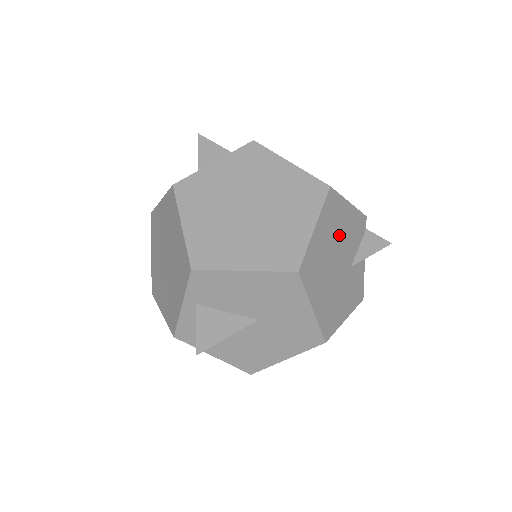
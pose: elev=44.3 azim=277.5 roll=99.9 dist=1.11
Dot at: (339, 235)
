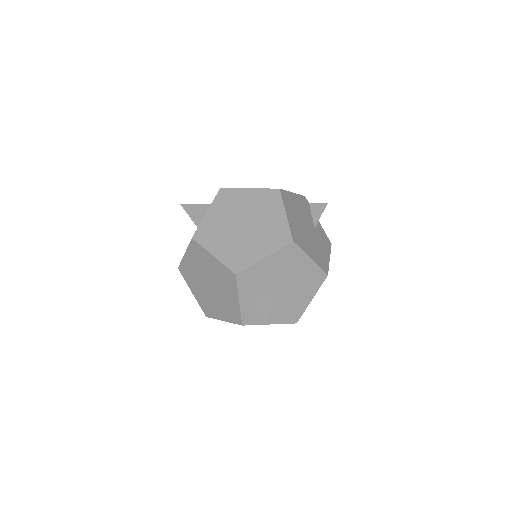
Dot at: (299, 213)
